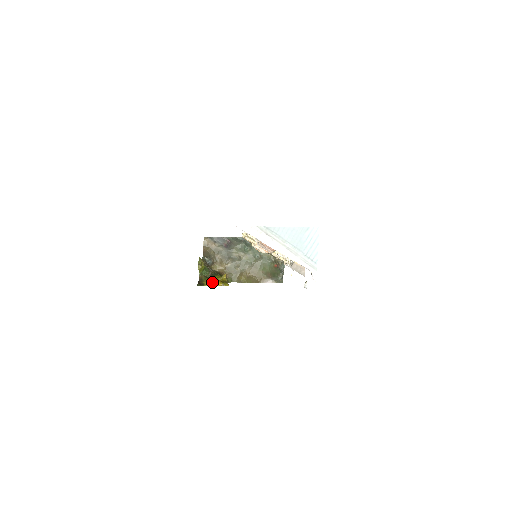
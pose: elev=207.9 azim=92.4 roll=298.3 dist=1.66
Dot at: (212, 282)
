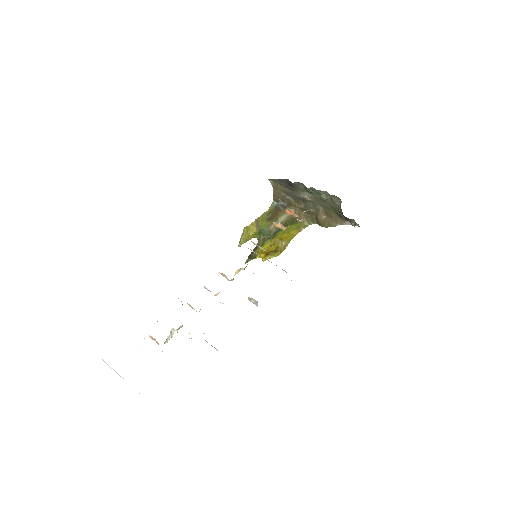
Dot at: (259, 255)
